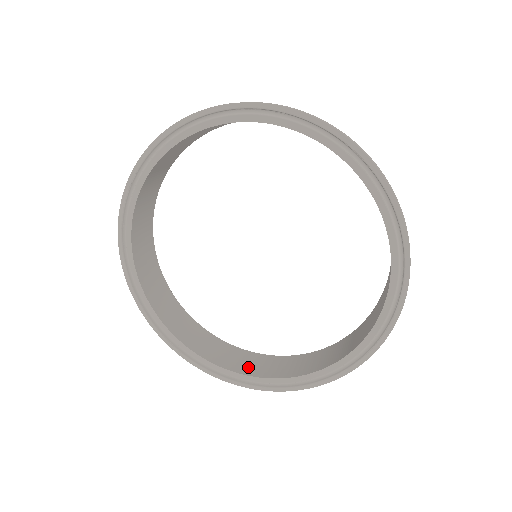
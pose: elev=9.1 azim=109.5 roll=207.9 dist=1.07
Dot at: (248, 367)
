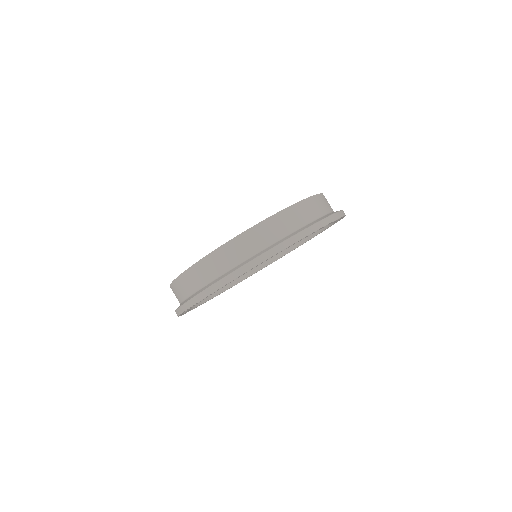
Dot at: occluded
